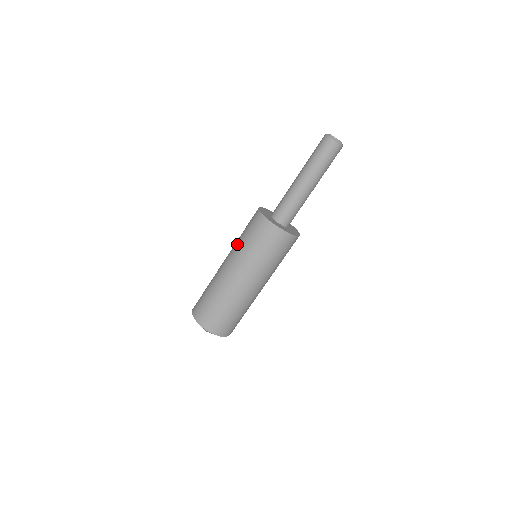
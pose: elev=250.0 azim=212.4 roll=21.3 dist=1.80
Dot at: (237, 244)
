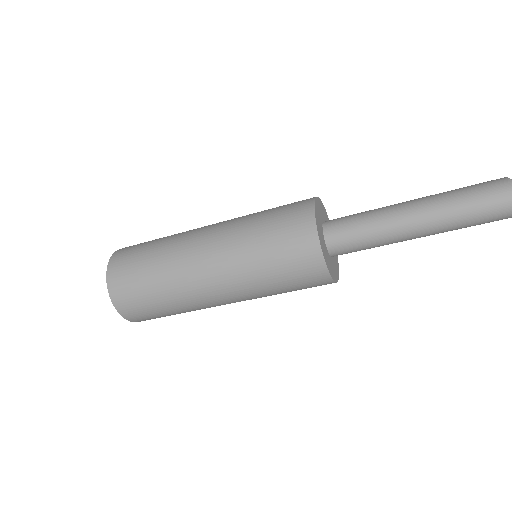
Dot at: (246, 217)
